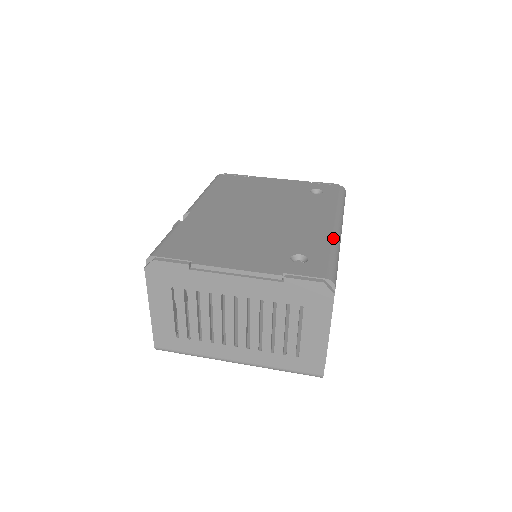
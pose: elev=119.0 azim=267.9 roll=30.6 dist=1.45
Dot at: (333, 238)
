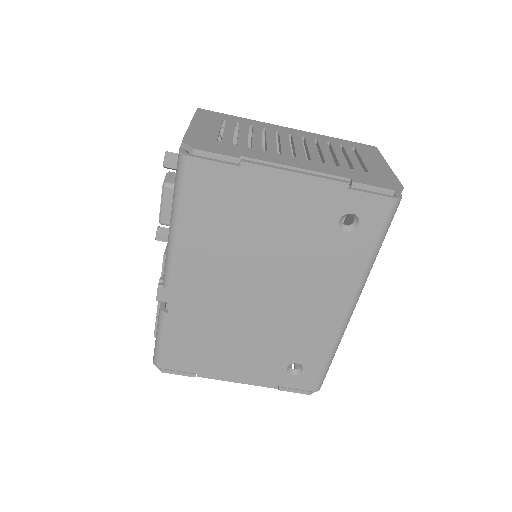
Dot at: (337, 338)
